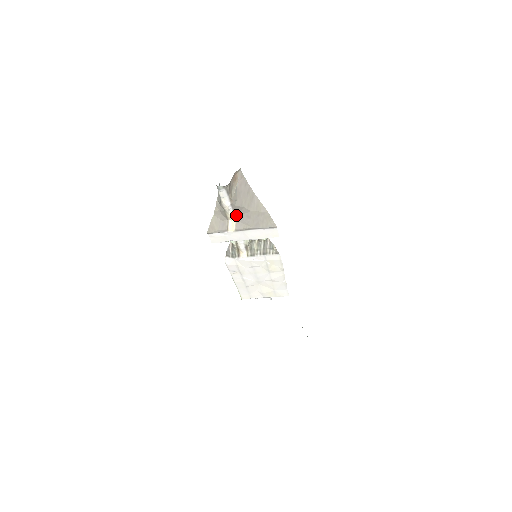
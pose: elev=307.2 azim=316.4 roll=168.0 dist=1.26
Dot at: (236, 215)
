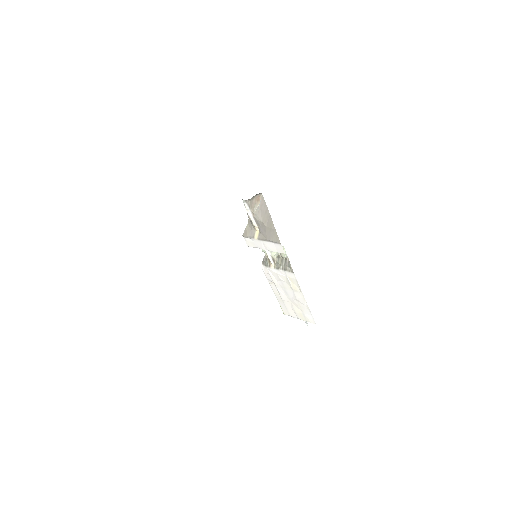
Dot at: (259, 227)
